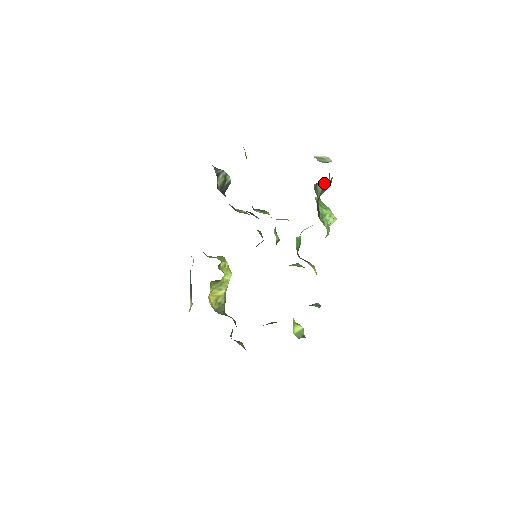
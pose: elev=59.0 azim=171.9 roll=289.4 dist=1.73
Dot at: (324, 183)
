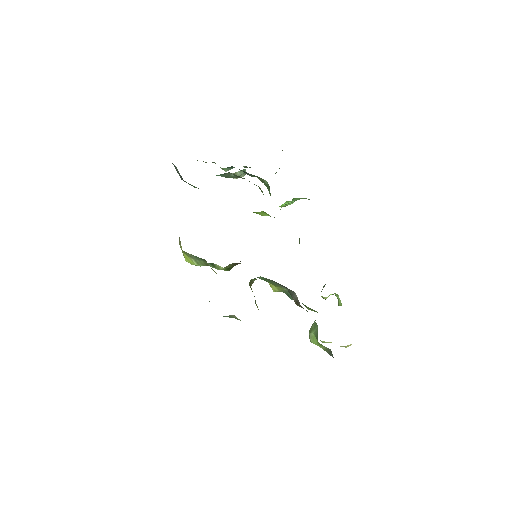
Dot at: occluded
